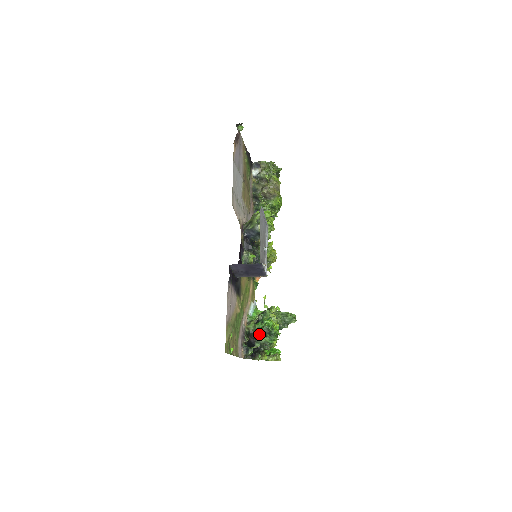
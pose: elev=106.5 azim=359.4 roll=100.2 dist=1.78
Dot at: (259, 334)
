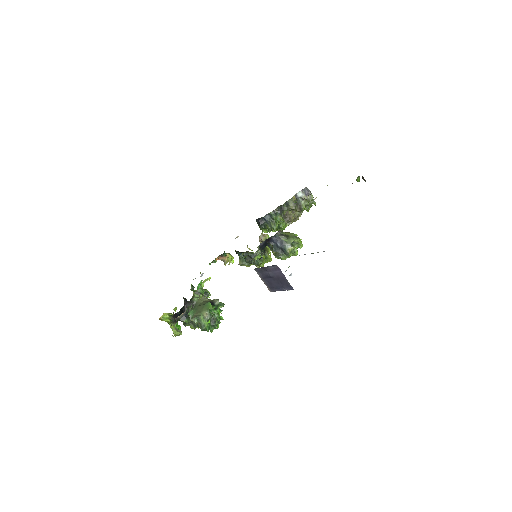
Dot at: (207, 315)
